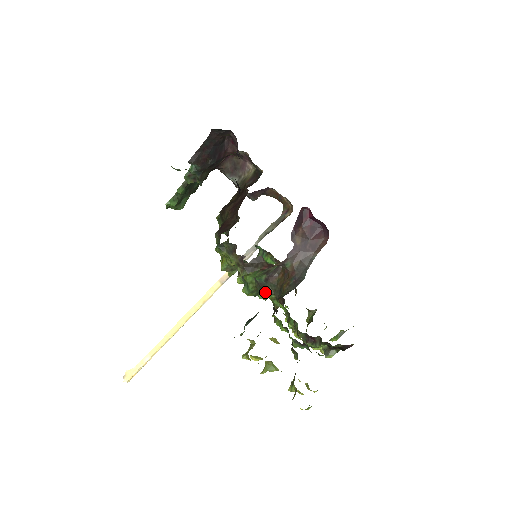
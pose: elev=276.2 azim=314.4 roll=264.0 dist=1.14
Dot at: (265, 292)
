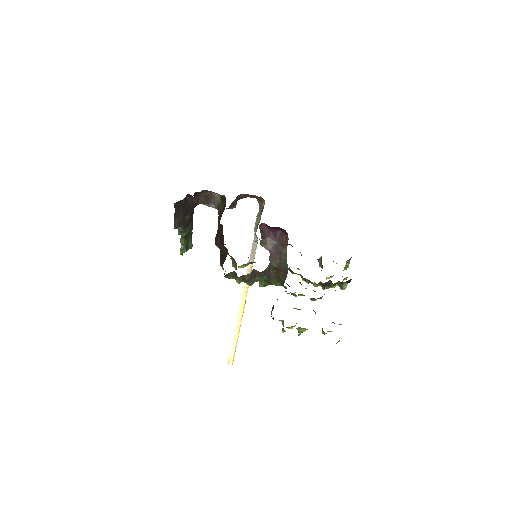
Dot at: (272, 284)
